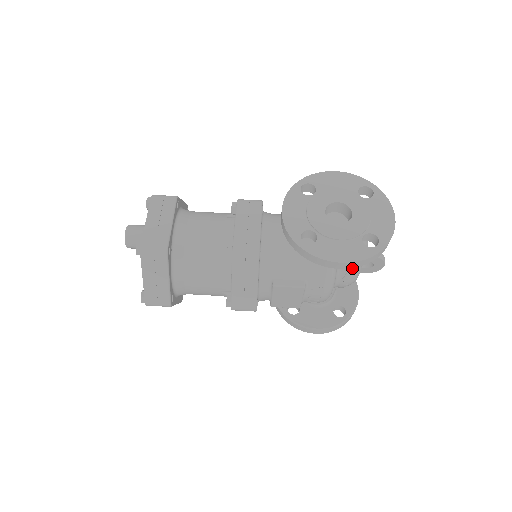
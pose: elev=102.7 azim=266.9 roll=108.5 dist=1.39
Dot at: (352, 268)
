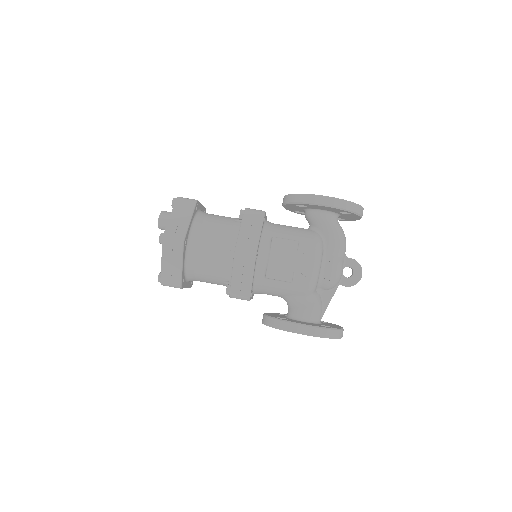
Dot at: (335, 253)
